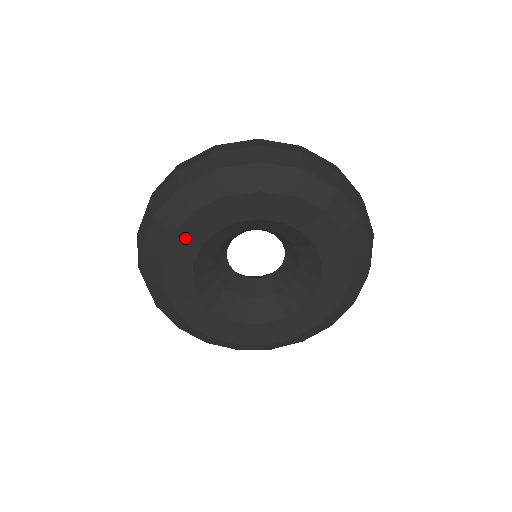
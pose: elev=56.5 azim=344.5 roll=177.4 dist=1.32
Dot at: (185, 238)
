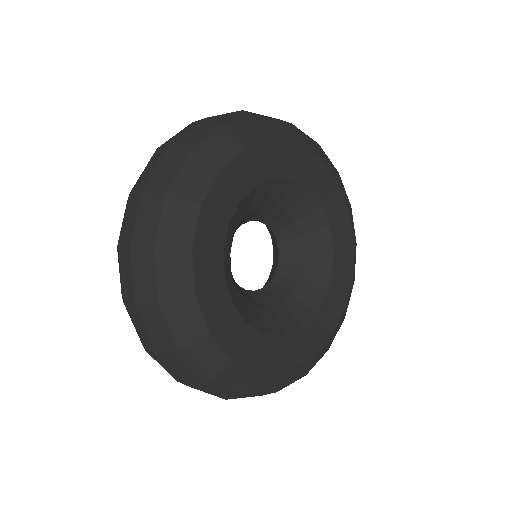
Dot at: (208, 289)
